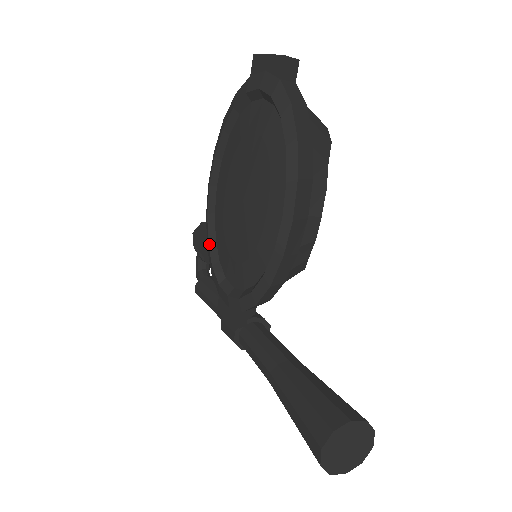
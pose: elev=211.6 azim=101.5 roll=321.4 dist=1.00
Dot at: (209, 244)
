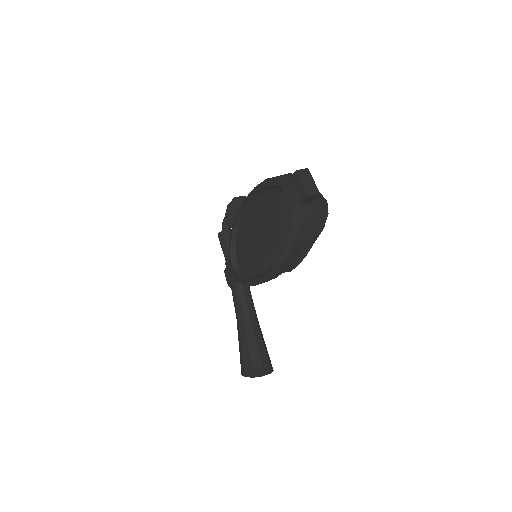
Dot at: (233, 231)
